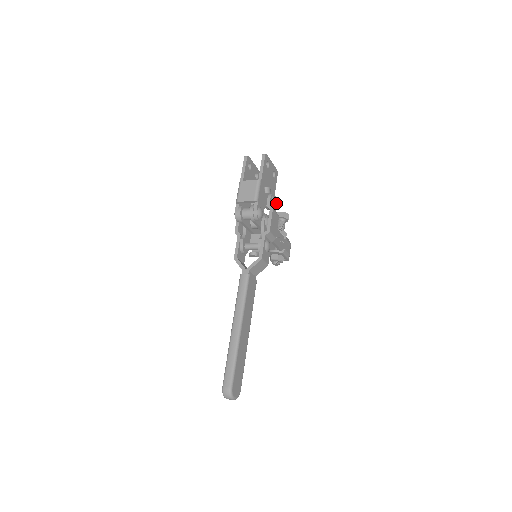
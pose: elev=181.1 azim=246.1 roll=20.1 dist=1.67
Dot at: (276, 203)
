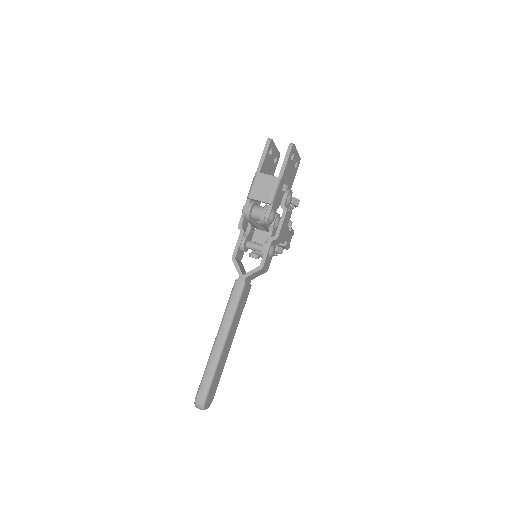
Dot at: occluded
